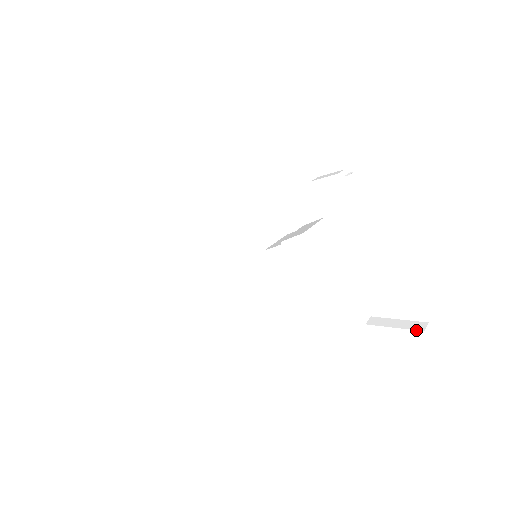
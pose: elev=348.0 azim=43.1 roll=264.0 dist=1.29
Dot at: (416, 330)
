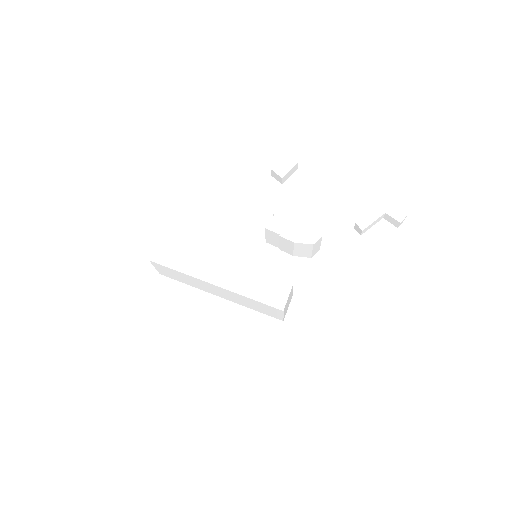
Dot at: (381, 203)
